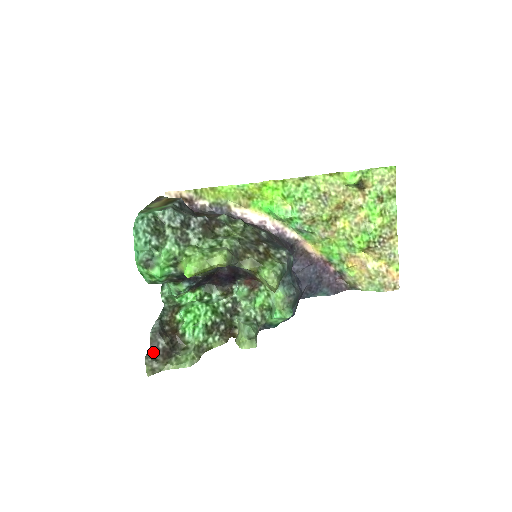
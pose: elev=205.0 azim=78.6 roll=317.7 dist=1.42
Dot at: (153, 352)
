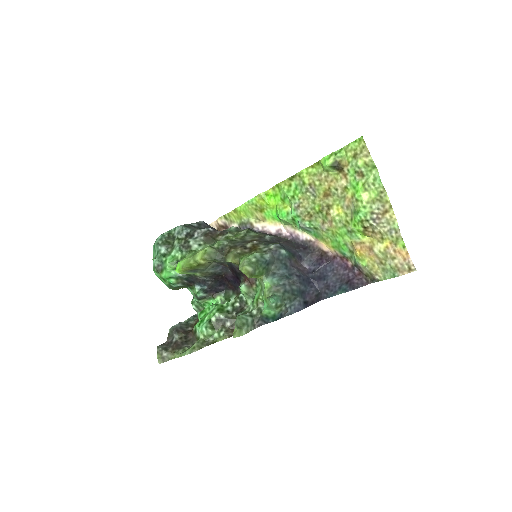
Dot at: (167, 344)
